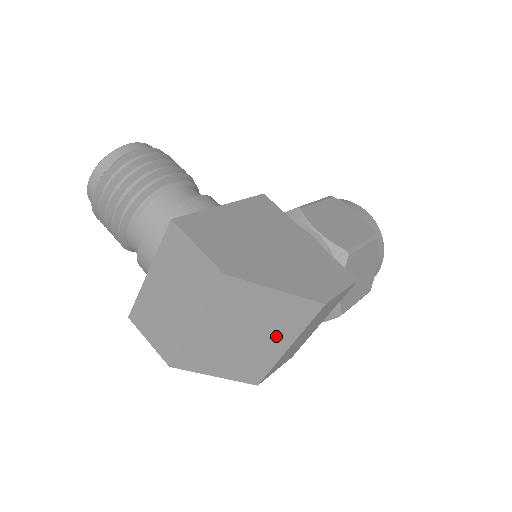
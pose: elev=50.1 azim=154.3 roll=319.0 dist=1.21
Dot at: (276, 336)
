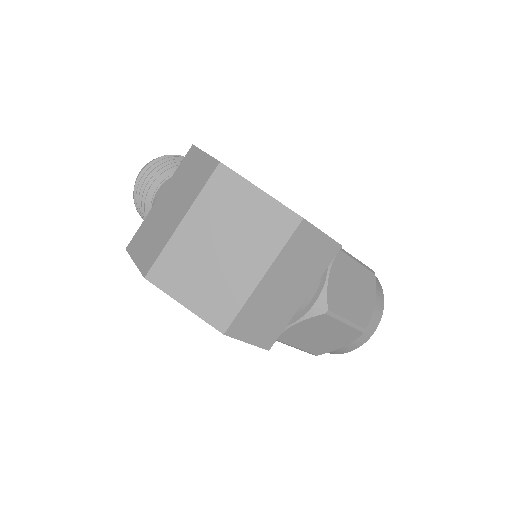
Dot at: (253, 255)
